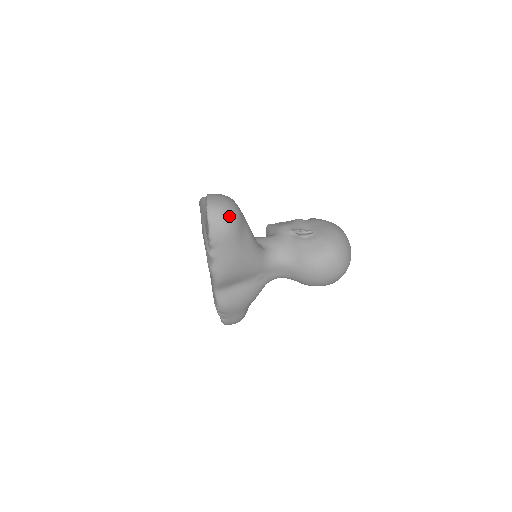
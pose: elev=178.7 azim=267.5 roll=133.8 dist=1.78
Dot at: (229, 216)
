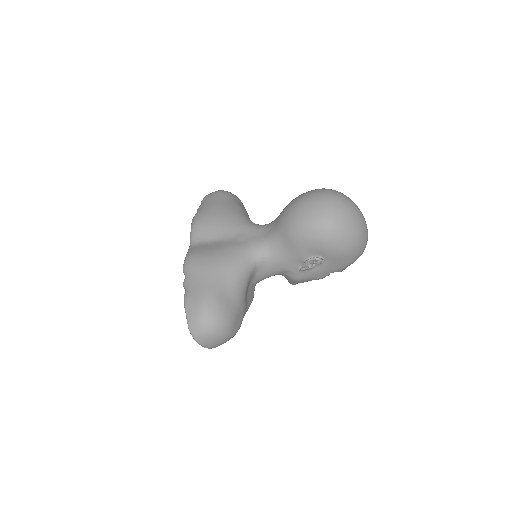
Dot at: occluded
